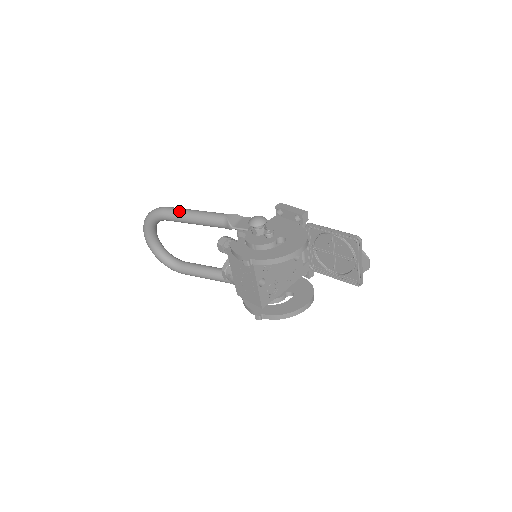
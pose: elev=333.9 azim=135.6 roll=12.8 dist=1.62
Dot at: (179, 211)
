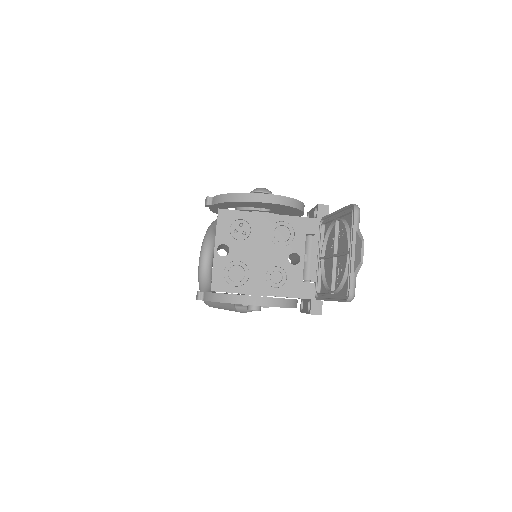
Dot at: occluded
